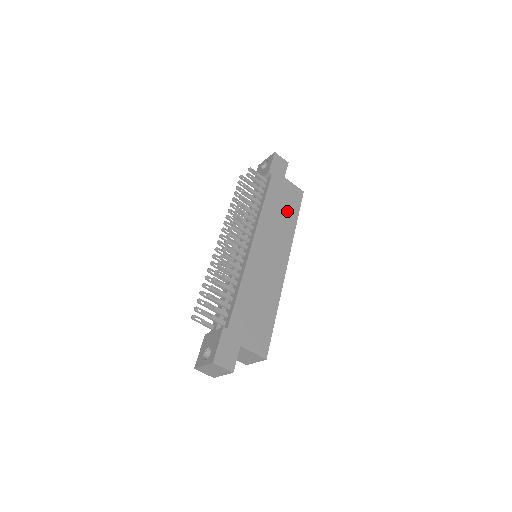
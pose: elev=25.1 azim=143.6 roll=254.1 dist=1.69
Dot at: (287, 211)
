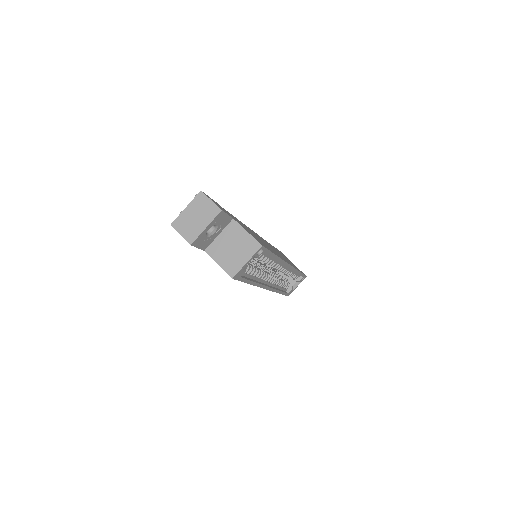
Dot at: (290, 262)
